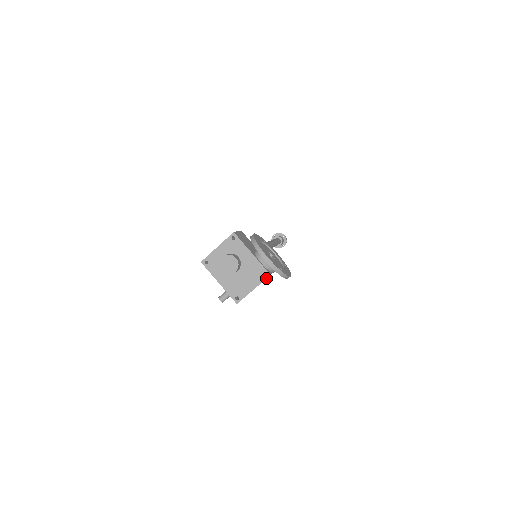
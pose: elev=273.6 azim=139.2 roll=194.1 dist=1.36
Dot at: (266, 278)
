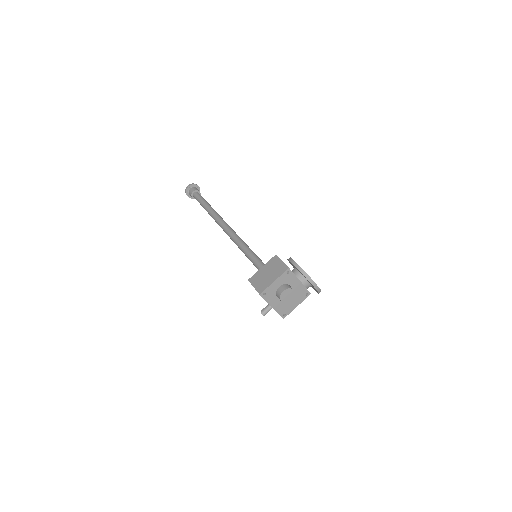
Dot at: occluded
